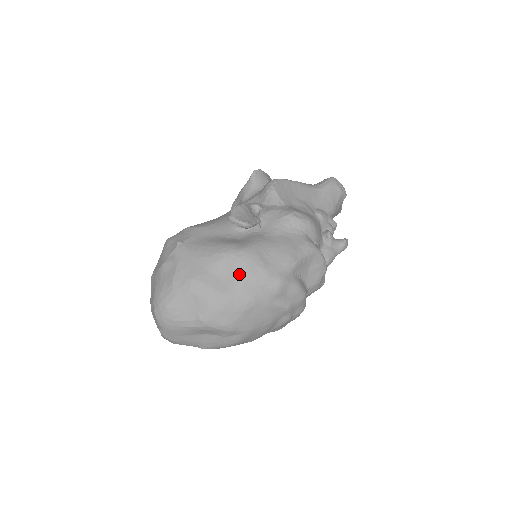
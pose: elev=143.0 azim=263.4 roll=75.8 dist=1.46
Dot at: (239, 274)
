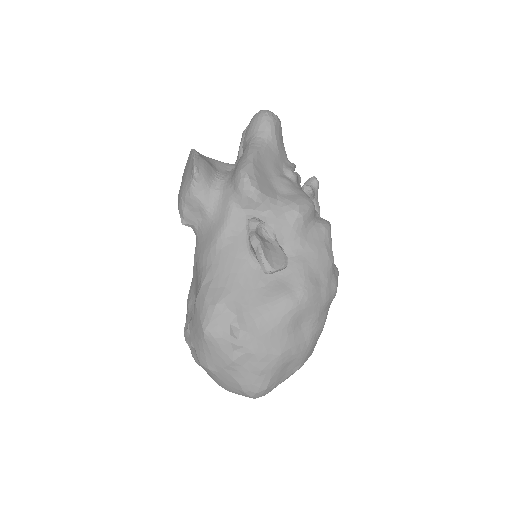
Dot at: (312, 314)
